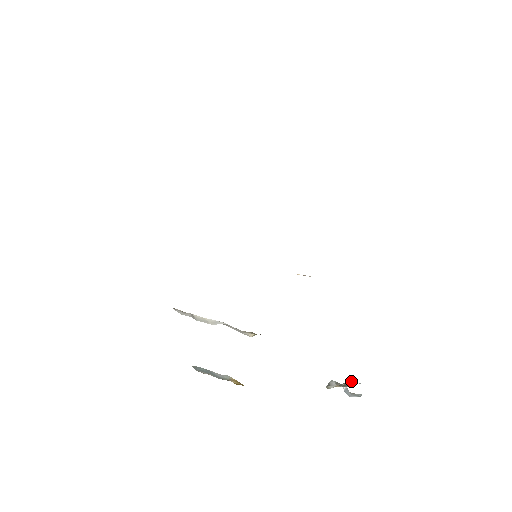
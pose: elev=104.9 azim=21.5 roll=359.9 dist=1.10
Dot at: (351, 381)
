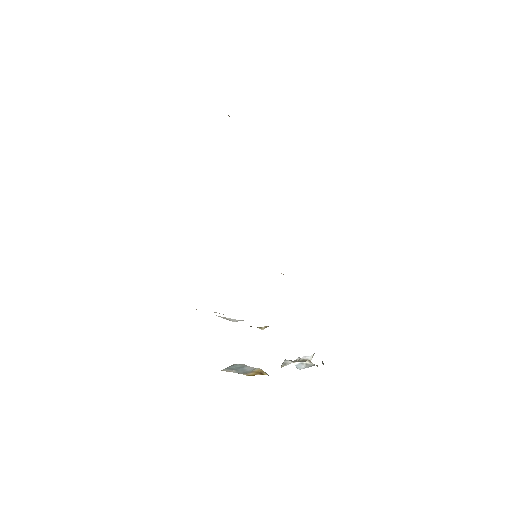
Dot at: (307, 356)
